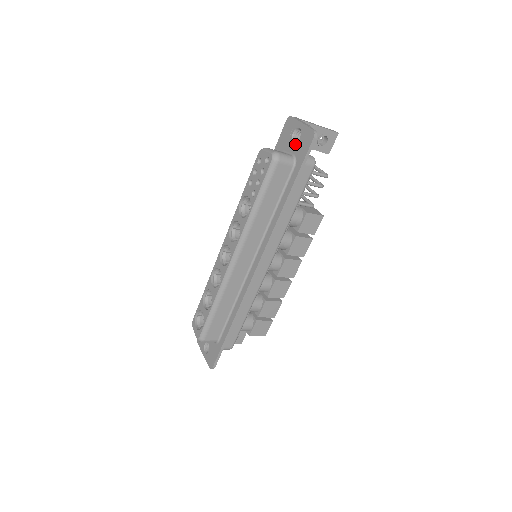
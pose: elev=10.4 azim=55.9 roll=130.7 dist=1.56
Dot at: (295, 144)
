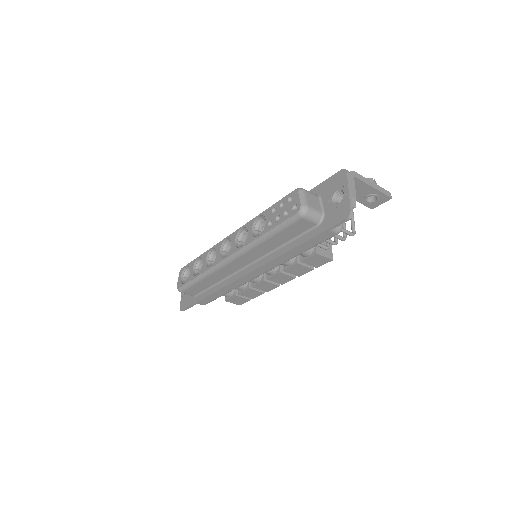
Dot at: (331, 204)
